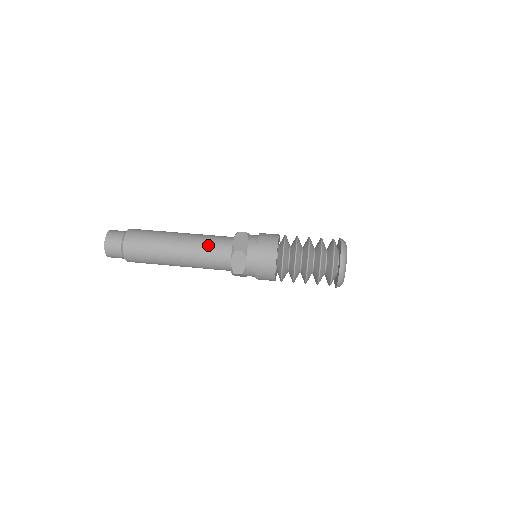
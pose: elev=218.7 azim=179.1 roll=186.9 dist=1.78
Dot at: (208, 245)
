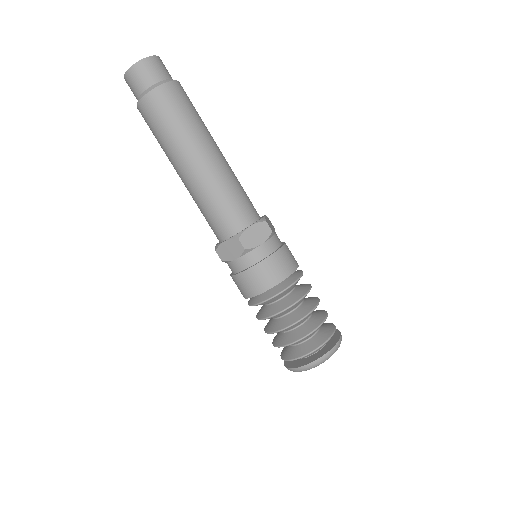
Dot at: (242, 189)
